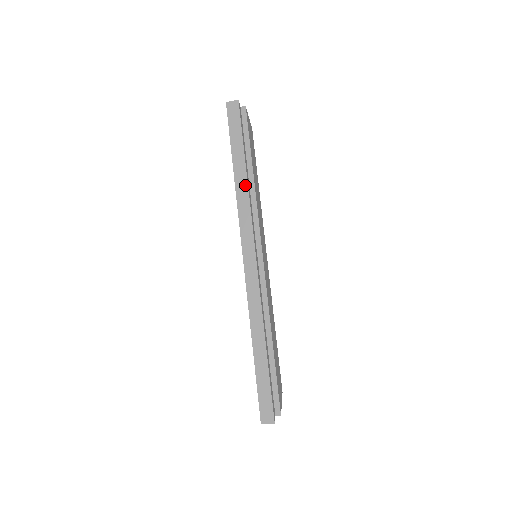
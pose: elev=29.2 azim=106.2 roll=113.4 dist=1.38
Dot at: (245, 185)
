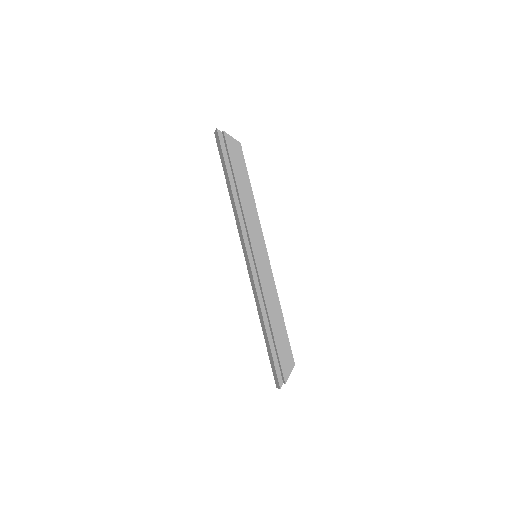
Dot at: (233, 201)
